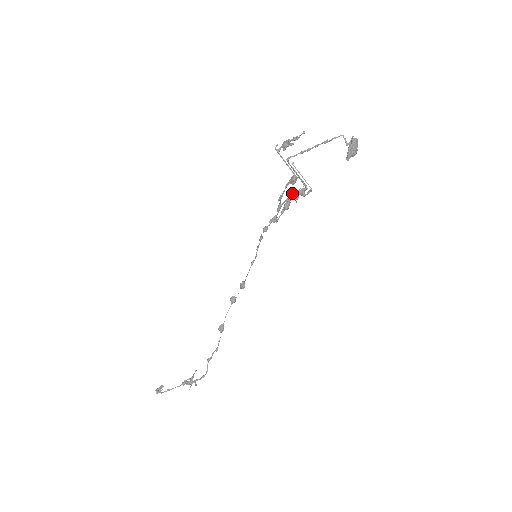
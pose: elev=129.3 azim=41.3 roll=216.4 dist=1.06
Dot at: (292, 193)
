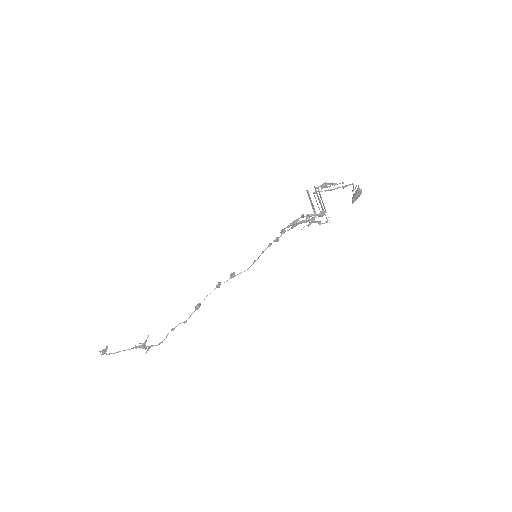
Dot at: occluded
